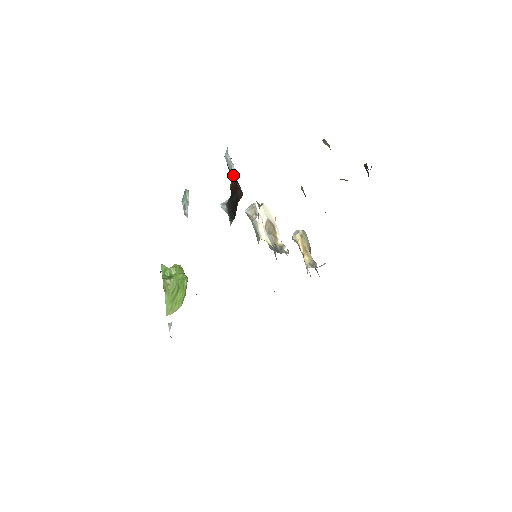
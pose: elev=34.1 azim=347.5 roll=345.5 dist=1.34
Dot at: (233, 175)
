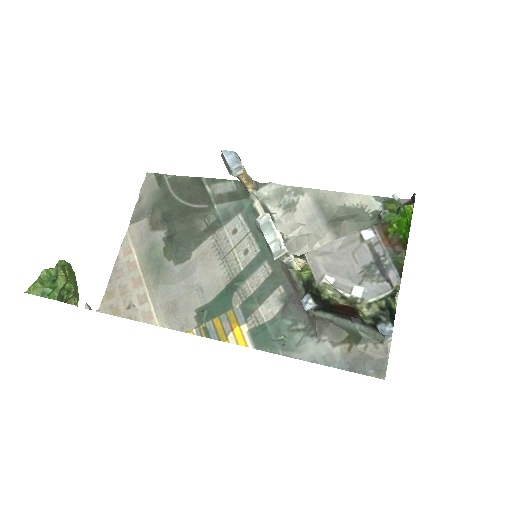
Dot at: (390, 338)
